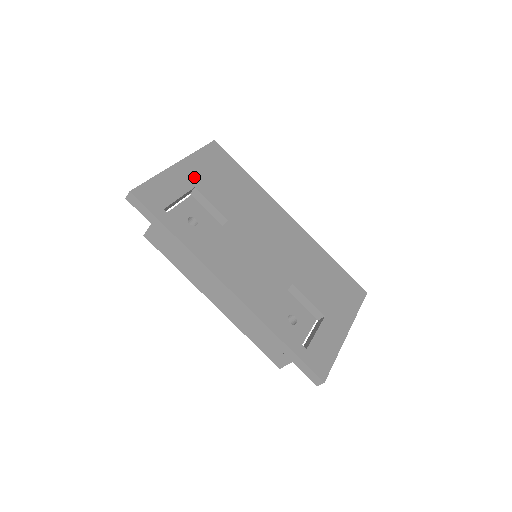
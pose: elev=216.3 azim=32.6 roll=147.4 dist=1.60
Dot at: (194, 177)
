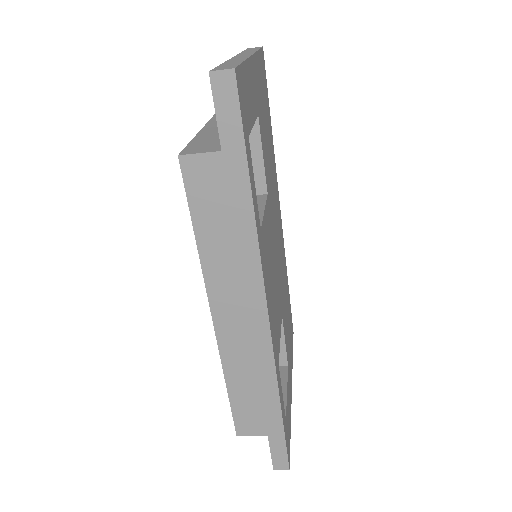
Dot at: (258, 96)
